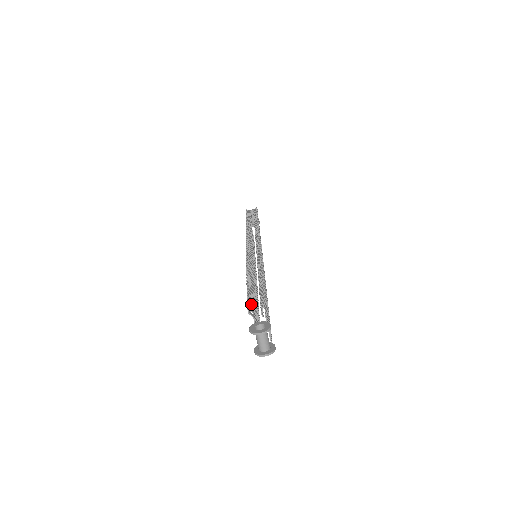
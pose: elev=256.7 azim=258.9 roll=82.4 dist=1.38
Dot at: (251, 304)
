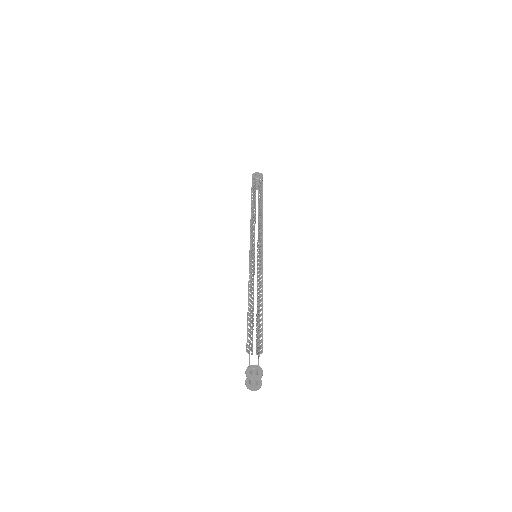
Dot at: (250, 344)
